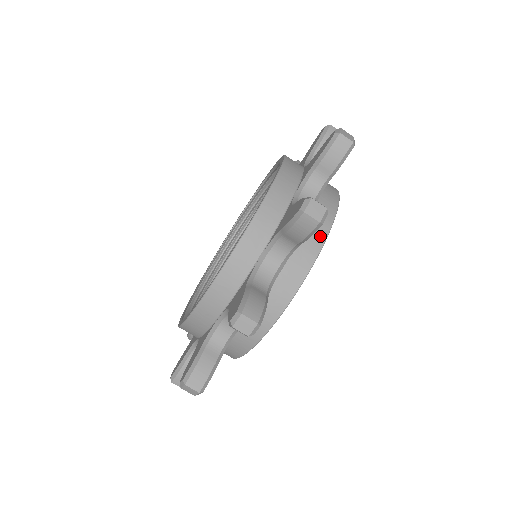
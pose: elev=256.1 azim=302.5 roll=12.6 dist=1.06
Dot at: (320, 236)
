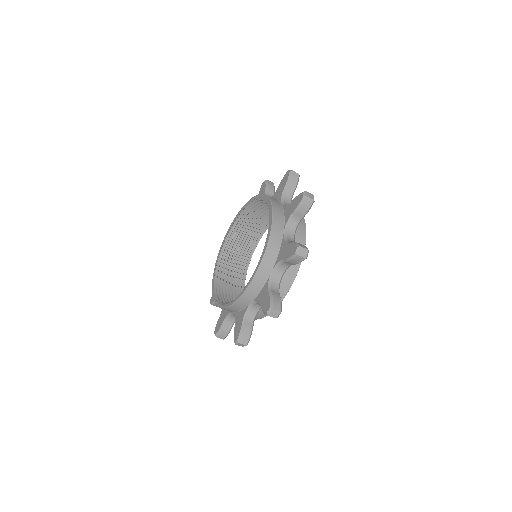
Dot at: (263, 315)
